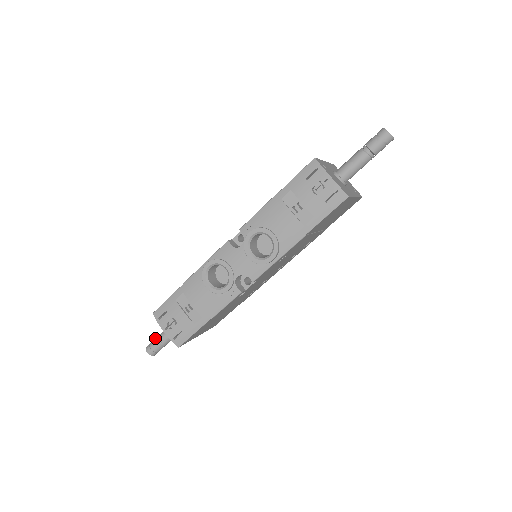
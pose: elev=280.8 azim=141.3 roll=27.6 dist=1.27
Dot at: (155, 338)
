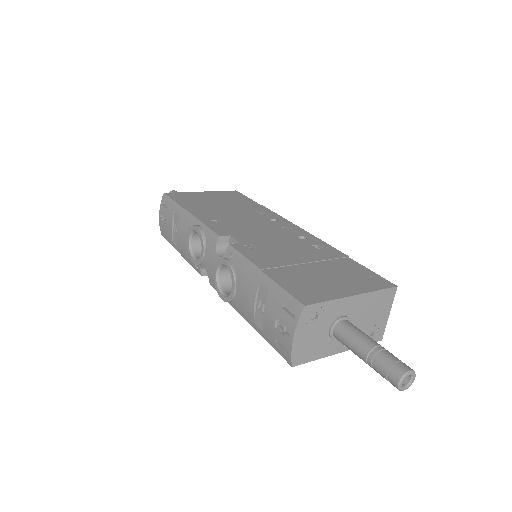
Dot at: occluded
